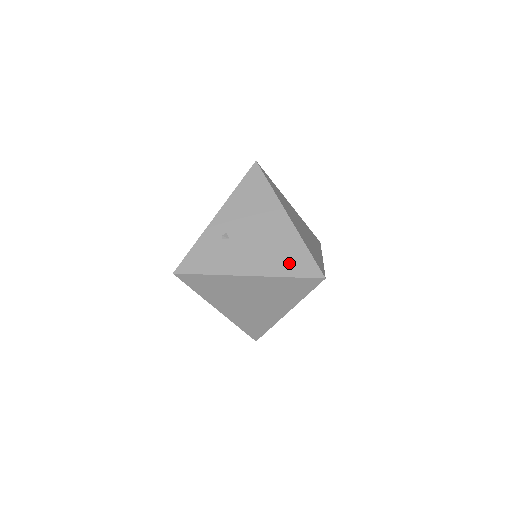
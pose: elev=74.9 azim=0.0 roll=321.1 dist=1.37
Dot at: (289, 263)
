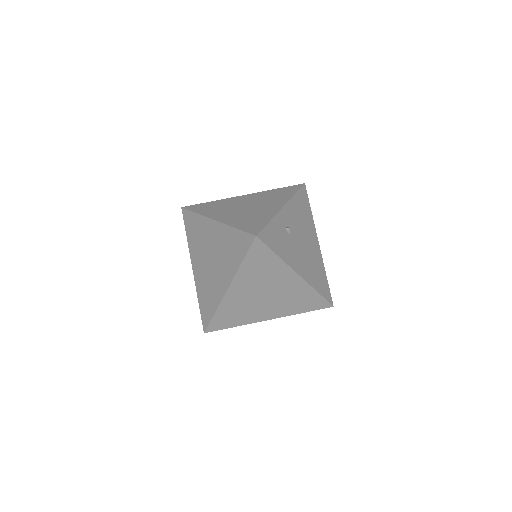
Dot at: (319, 281)
